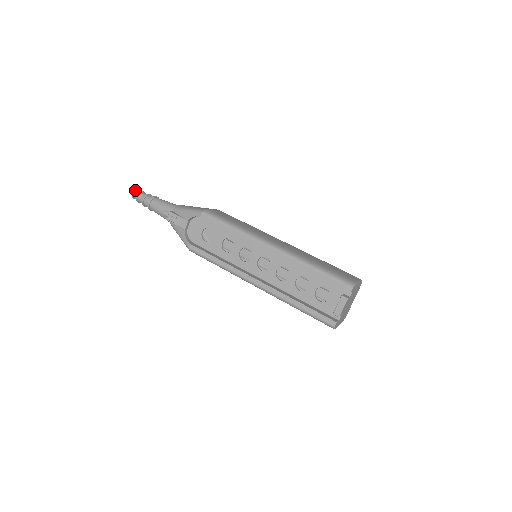
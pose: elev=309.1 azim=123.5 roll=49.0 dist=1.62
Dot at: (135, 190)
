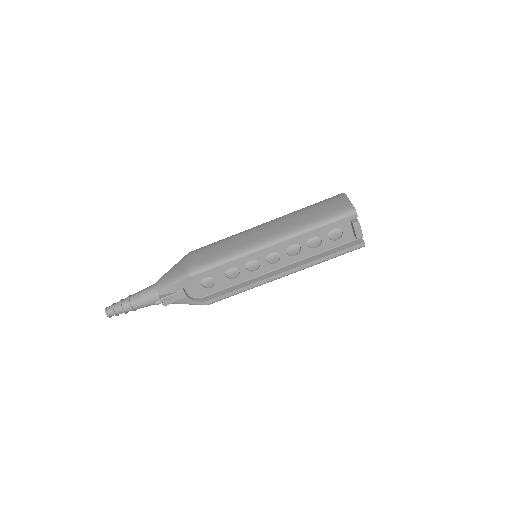
Dot at: (106, 311)
